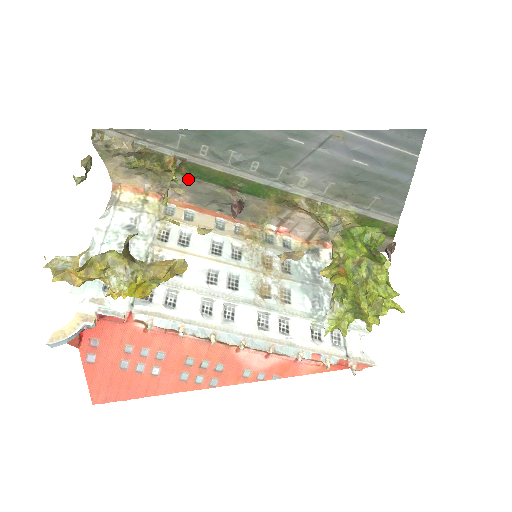
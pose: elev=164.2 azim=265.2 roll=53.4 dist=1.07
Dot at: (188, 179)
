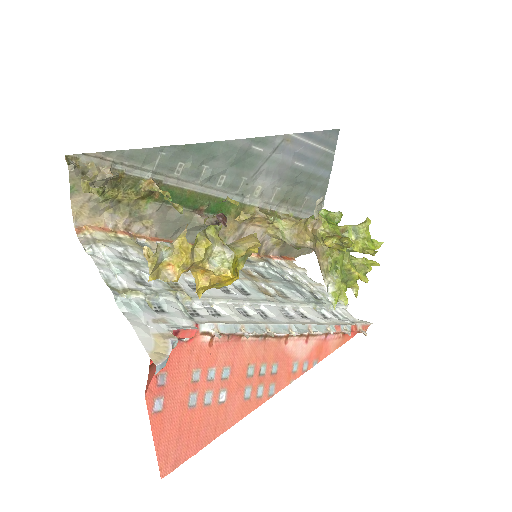
Dot at: (160, 205)
